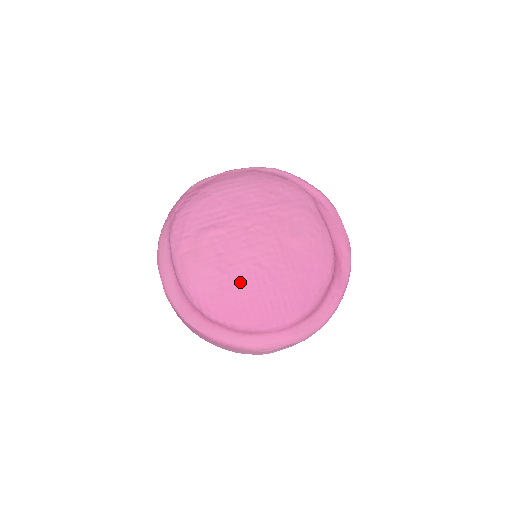
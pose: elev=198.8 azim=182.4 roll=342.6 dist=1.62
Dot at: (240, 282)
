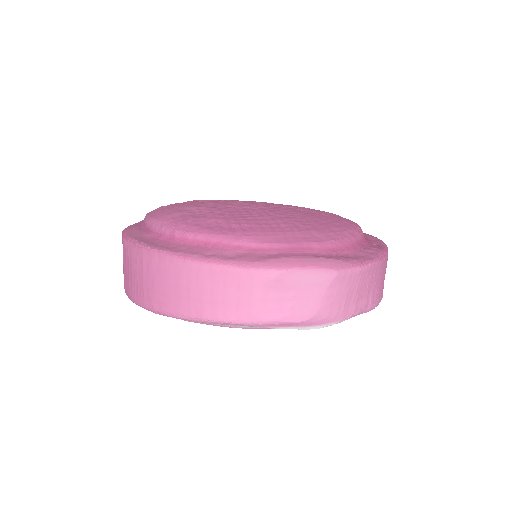
Dot at: (233, 212)
